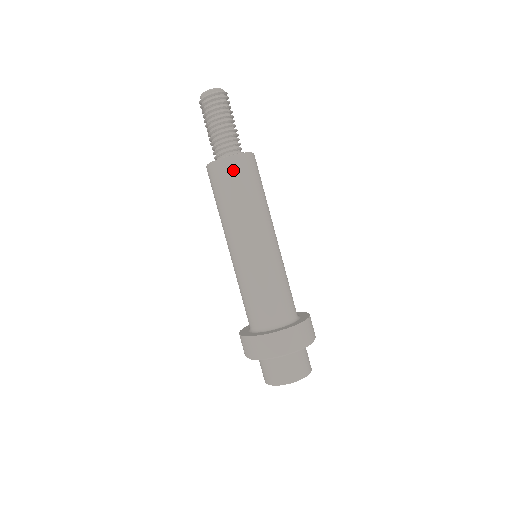
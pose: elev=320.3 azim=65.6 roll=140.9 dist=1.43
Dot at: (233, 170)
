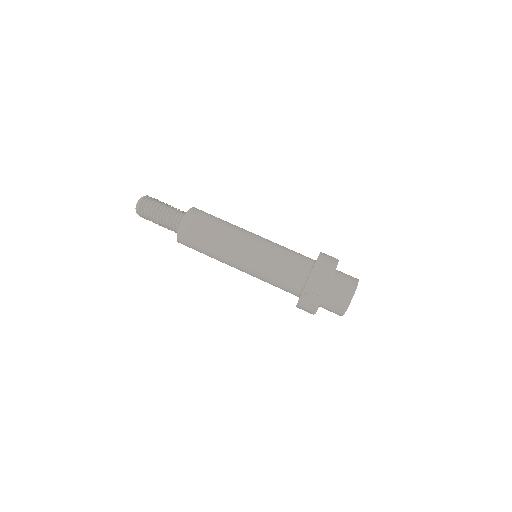
Dot at: (197, 216)
